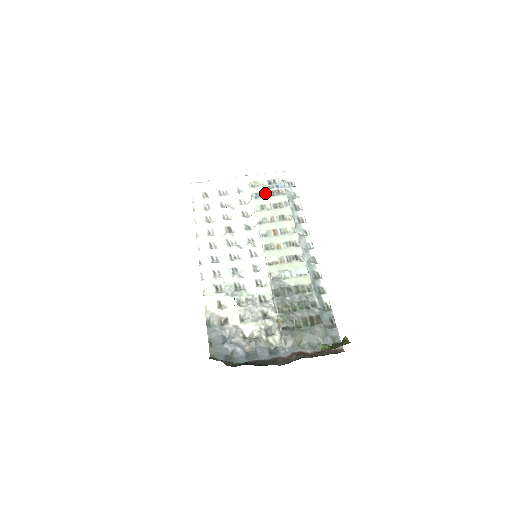
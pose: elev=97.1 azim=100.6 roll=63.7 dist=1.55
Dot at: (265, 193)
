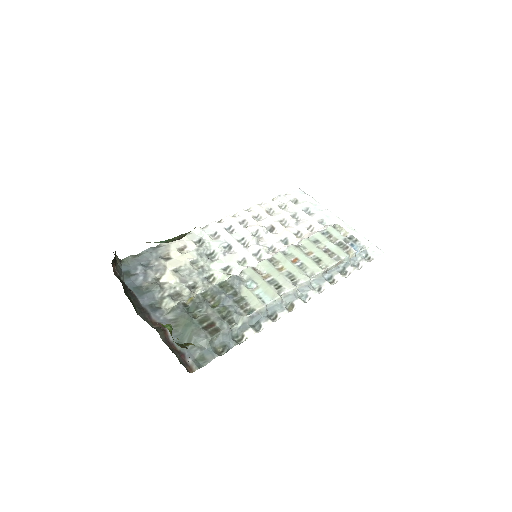
Dot at: (335, 238)
